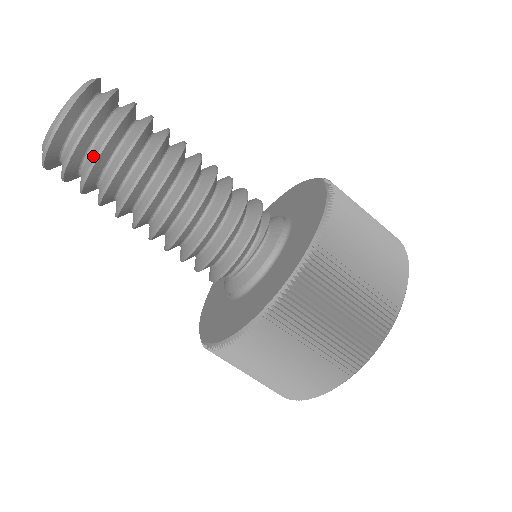
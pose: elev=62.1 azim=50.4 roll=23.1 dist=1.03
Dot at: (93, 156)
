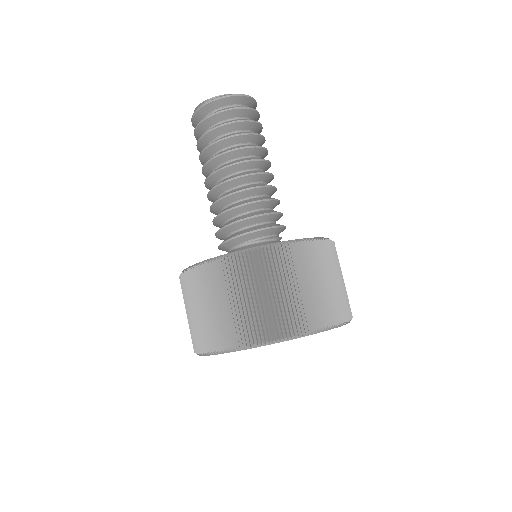
Dot at: (255, 121)
